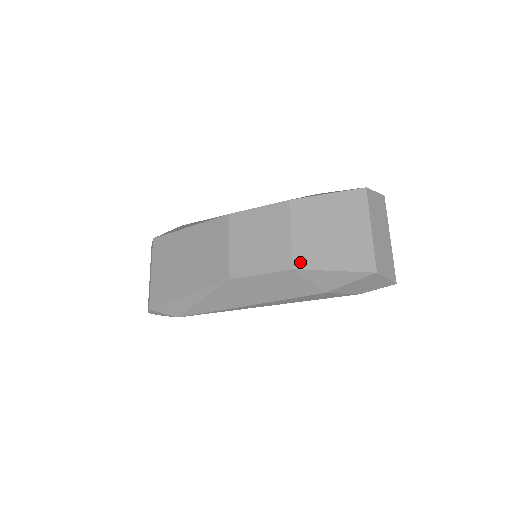
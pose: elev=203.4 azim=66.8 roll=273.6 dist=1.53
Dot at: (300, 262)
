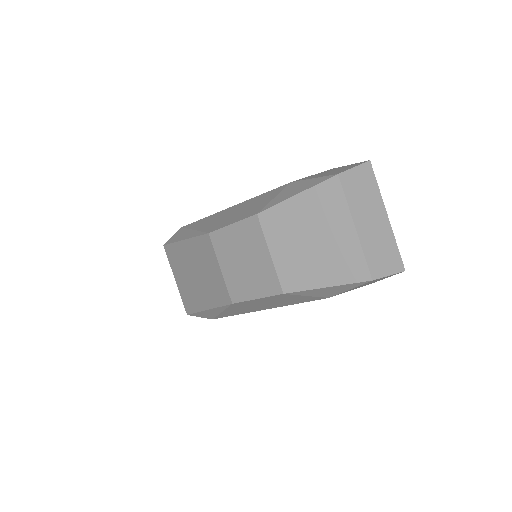
Dot at: (288, 285)
